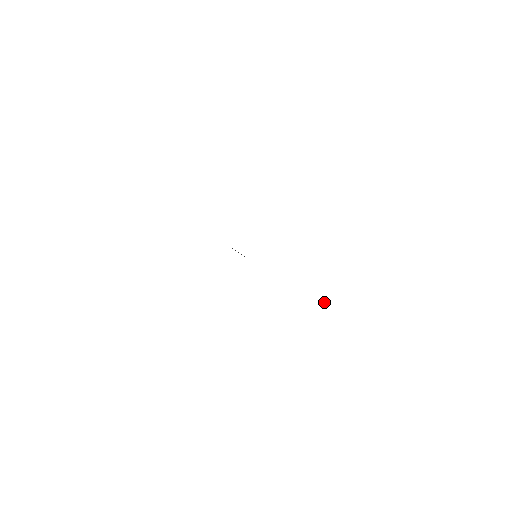
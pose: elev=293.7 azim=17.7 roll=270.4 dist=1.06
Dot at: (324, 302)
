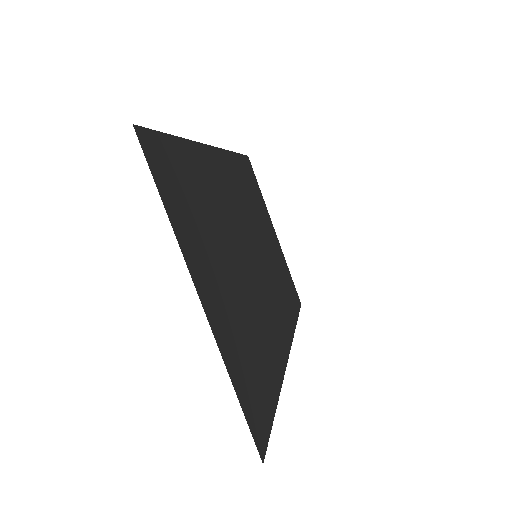
Dot at: (290, 310)
